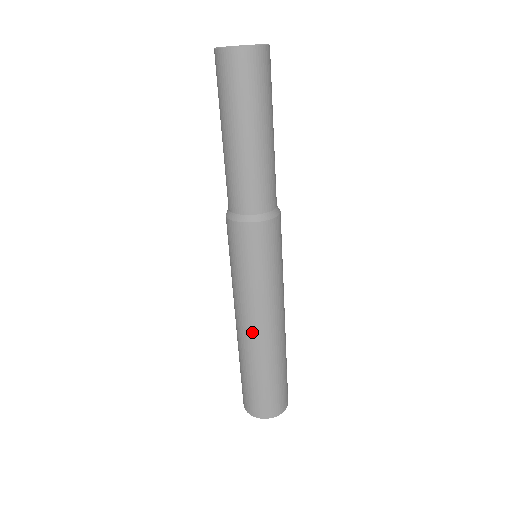
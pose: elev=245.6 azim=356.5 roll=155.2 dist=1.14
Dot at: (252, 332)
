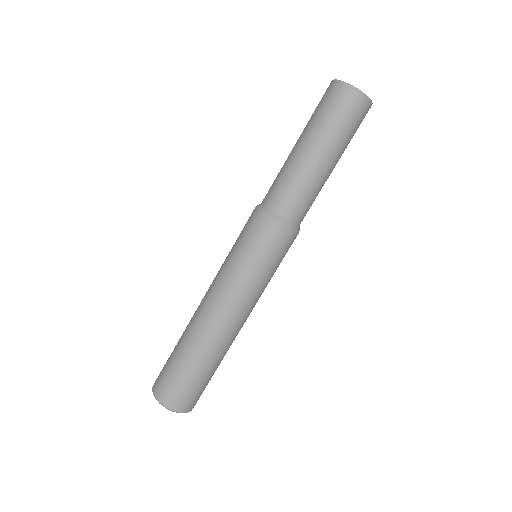
Dot at: (202, 305)
